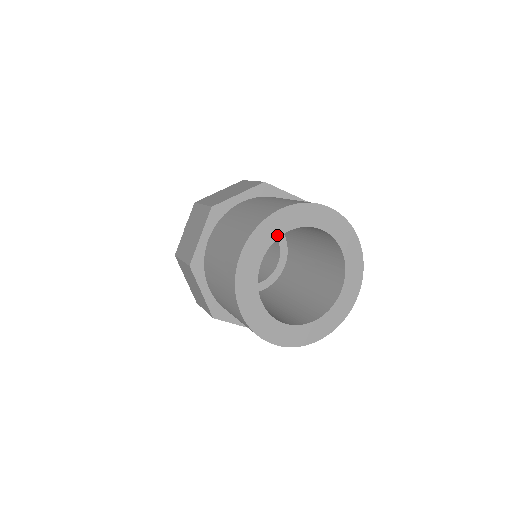
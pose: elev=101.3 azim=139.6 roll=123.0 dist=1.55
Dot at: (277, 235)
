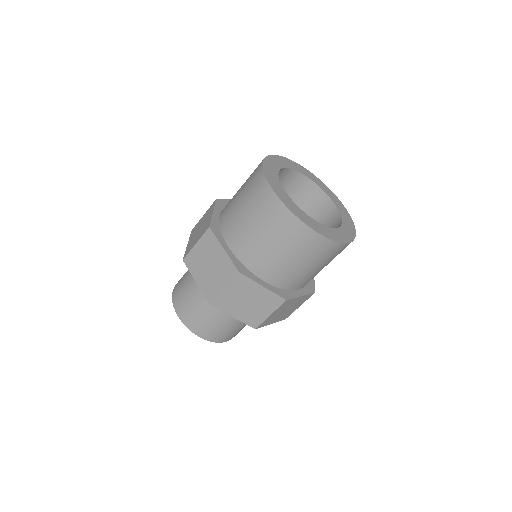
Dot at: (277, 178)
